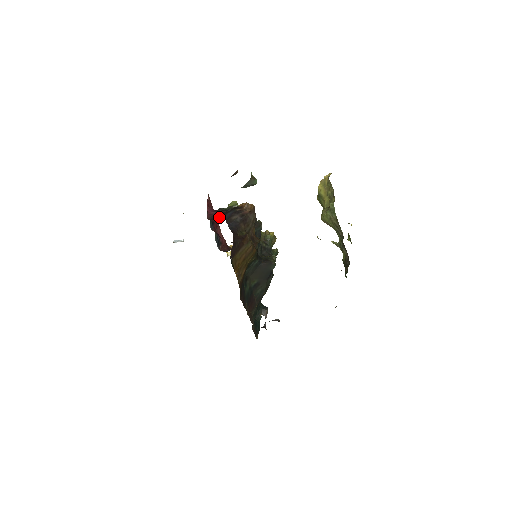
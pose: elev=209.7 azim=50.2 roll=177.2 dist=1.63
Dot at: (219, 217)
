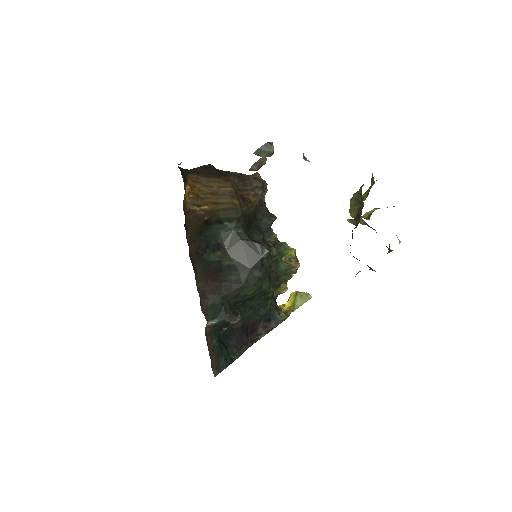
Dot at: occluded
